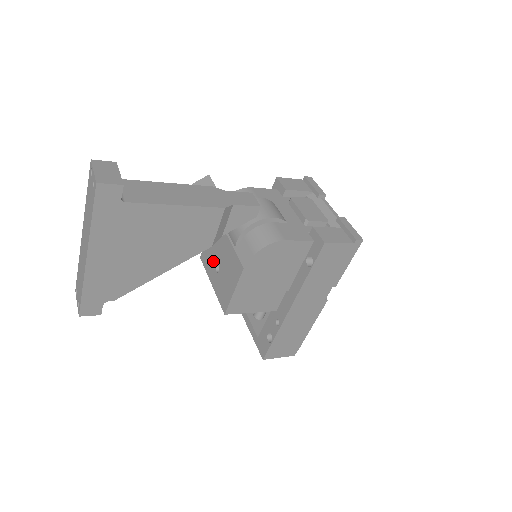
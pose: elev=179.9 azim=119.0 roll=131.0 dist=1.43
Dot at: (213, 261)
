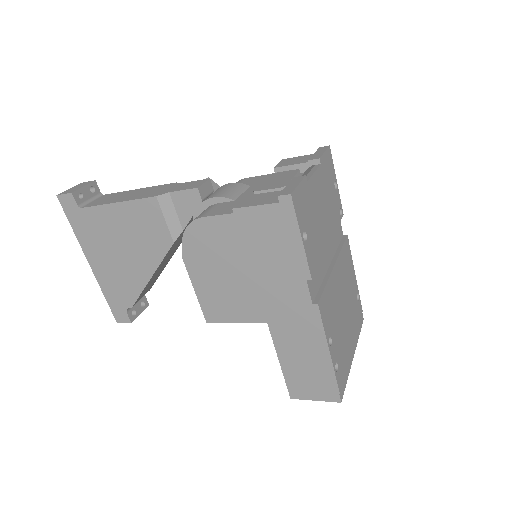
Dot at: occluded
